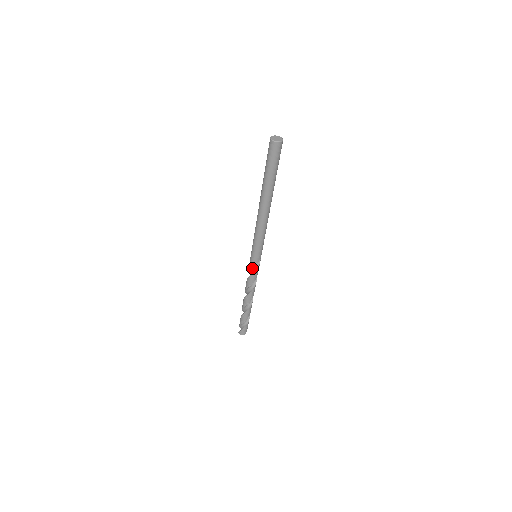
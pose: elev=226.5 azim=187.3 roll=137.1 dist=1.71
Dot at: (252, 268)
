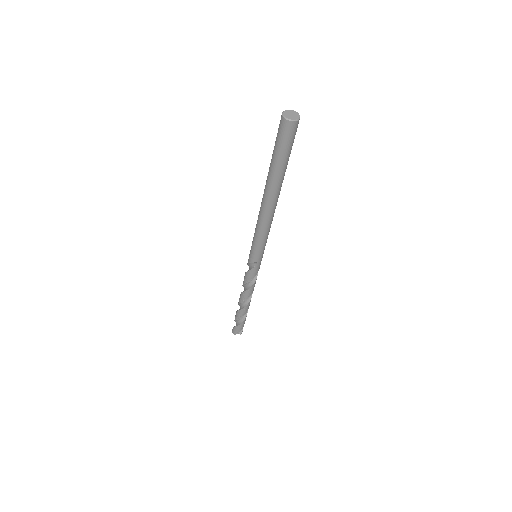
Dot at: (250, 266)
